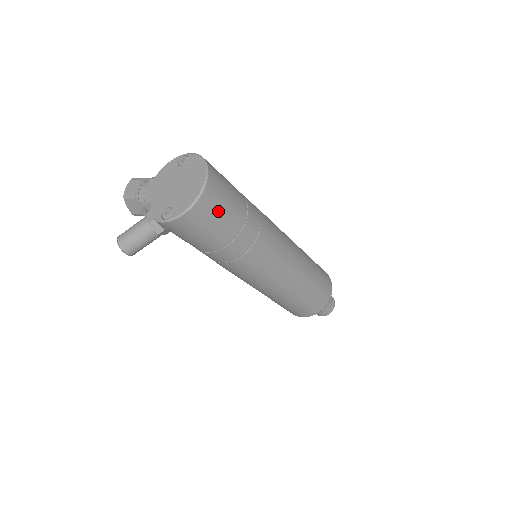
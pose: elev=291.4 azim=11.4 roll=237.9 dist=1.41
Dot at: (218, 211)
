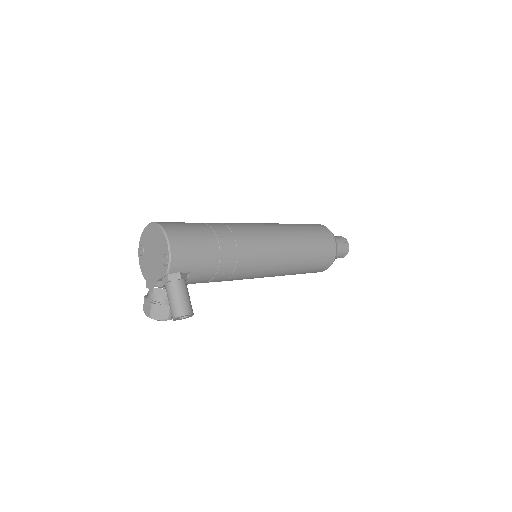
Dot at: (183, 227)
